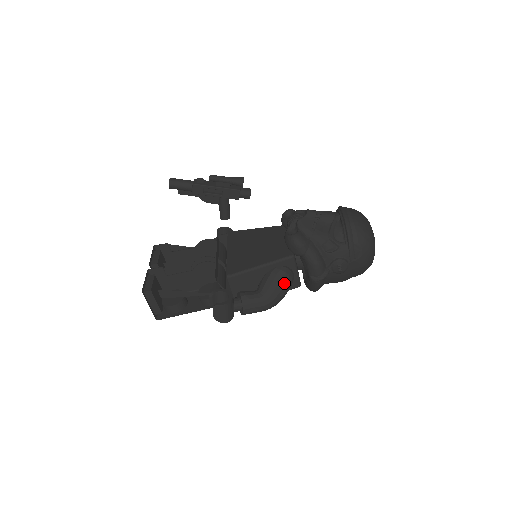
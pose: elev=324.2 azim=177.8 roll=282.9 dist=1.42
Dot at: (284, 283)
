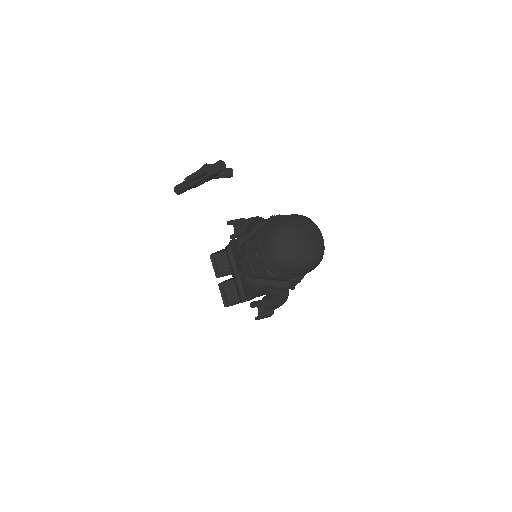
Dot at: (277, 294)
